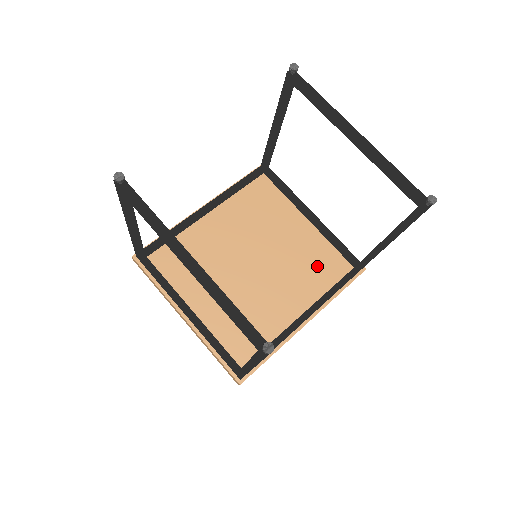
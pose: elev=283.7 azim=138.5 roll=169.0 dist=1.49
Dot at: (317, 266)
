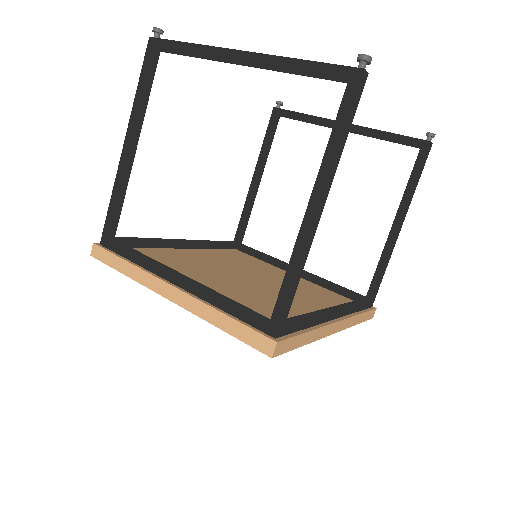
Dot at: (323, 295)
